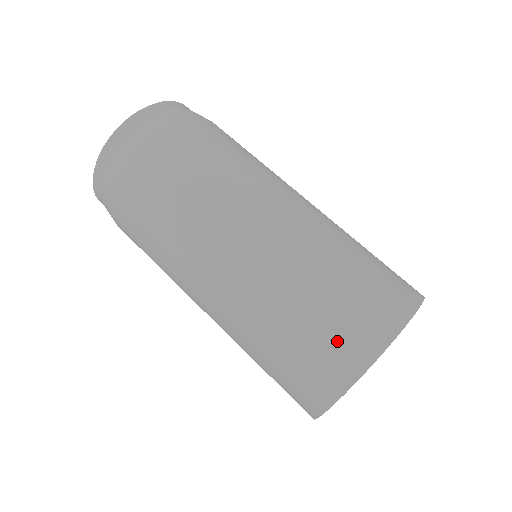
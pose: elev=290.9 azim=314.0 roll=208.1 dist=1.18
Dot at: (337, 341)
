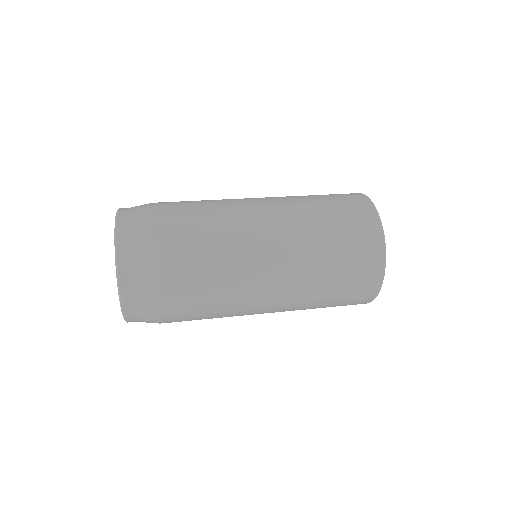
Dot at: (360, 233)
